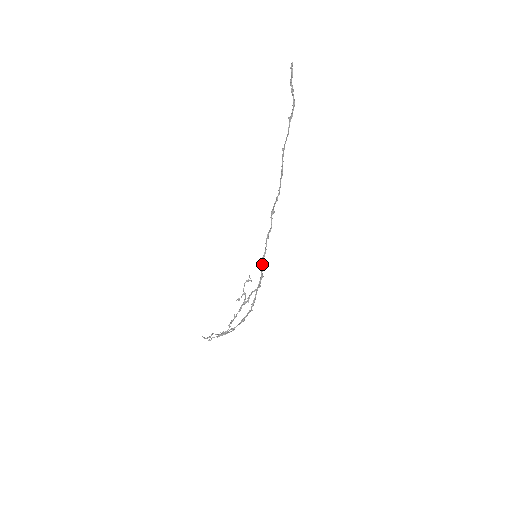
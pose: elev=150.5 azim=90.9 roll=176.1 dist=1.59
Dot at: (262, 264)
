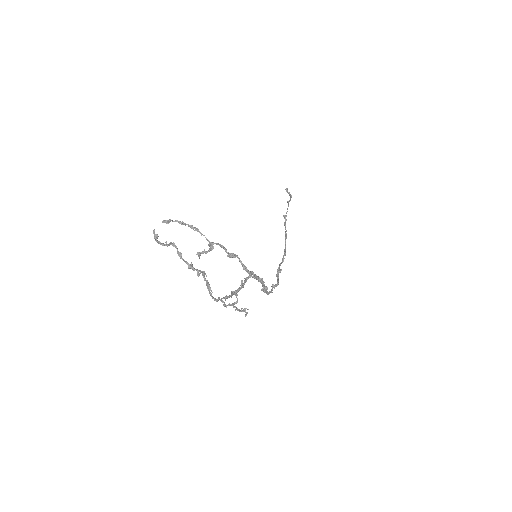
Dot at: (266, 292)
